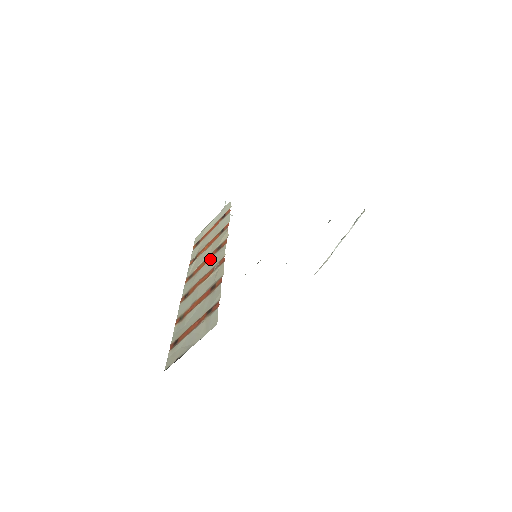
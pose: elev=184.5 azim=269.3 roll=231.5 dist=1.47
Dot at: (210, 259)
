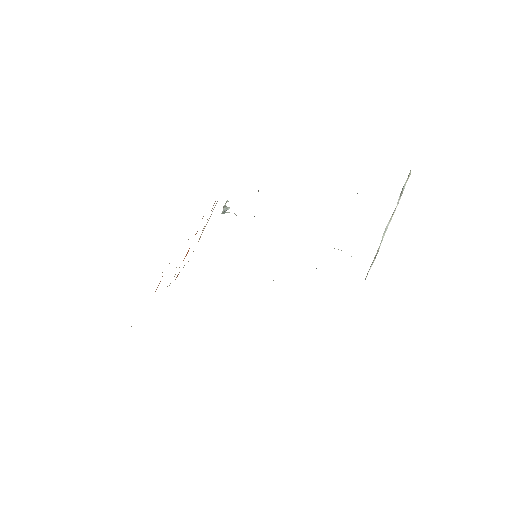
Dot at: occluded
